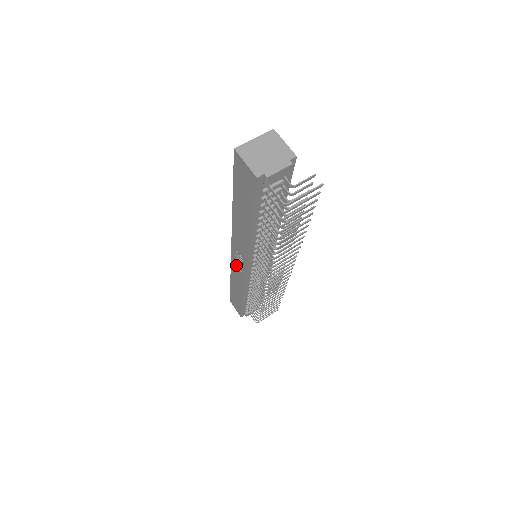
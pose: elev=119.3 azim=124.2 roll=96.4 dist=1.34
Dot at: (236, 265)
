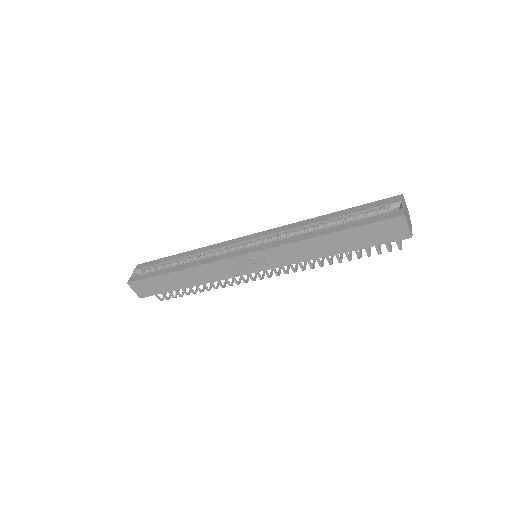
Dot at: (234, 265)
